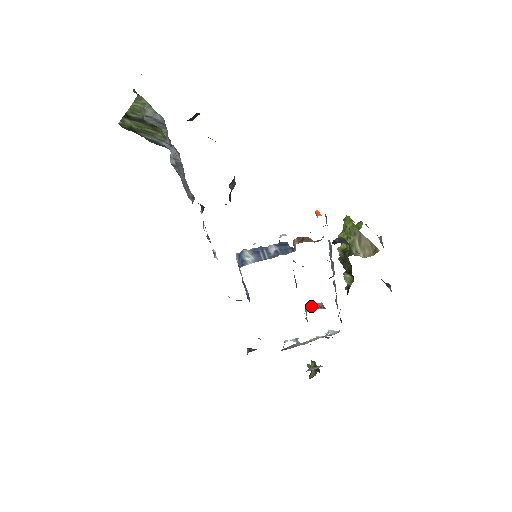
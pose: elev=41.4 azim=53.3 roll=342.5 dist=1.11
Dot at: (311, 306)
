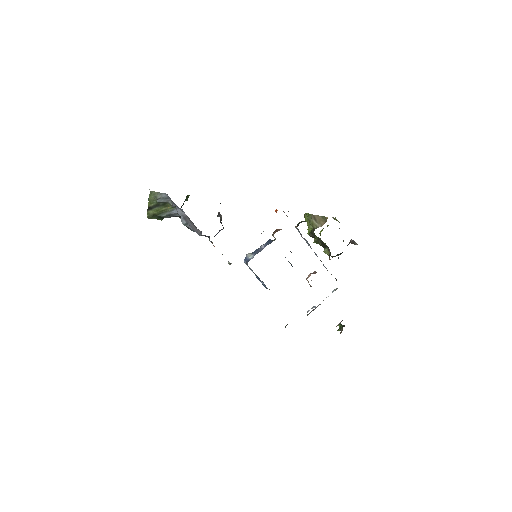
Dot at: (309, 275)
